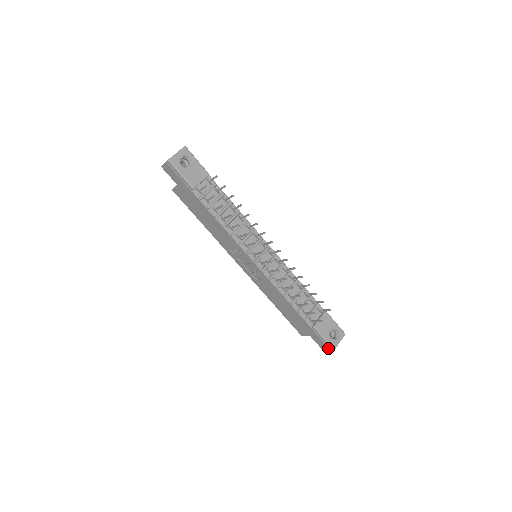
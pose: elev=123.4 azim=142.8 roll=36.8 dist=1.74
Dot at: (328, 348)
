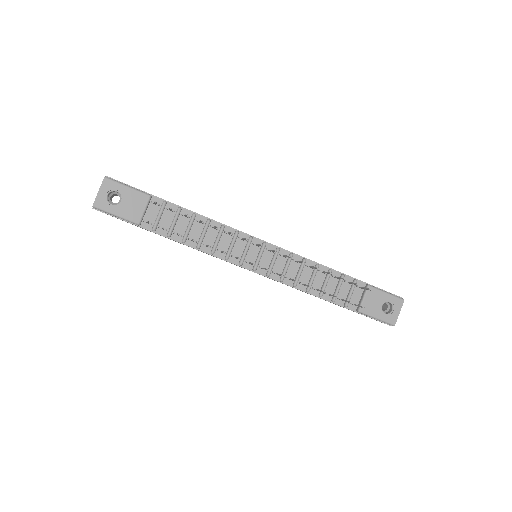
Dot at: occluded
